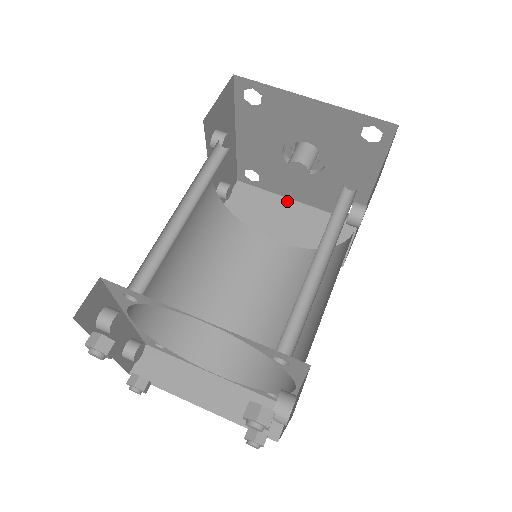
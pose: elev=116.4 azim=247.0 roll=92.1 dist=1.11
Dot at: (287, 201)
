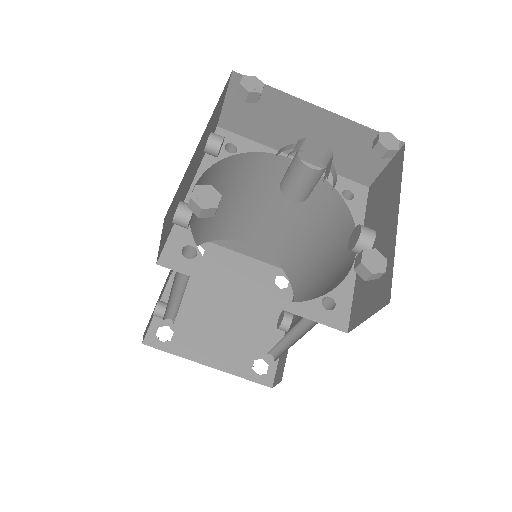
Dot at: (307, 107)
